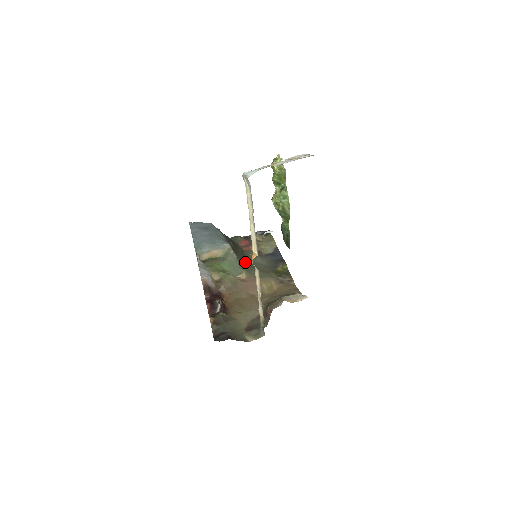
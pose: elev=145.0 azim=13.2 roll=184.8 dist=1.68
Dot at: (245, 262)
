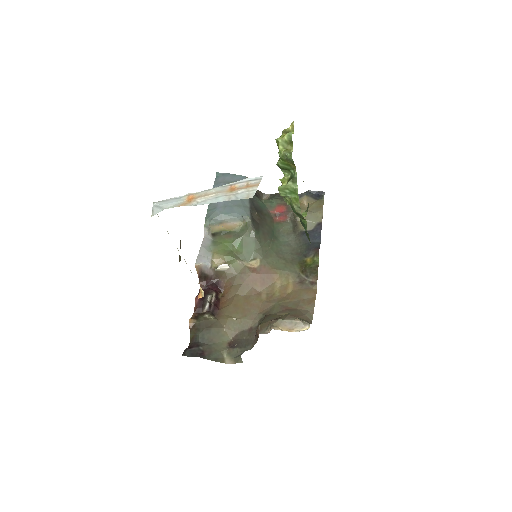
Dot at: (268, 241)
